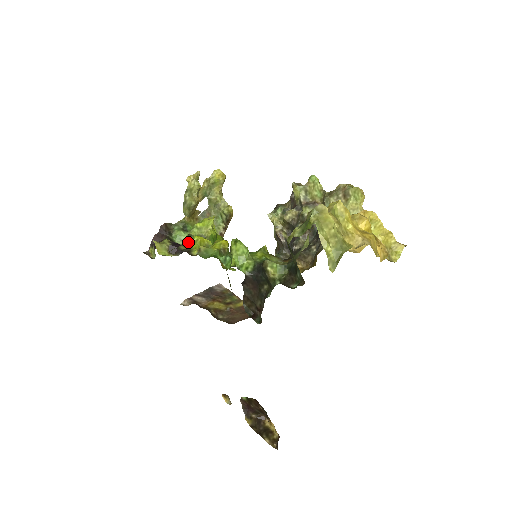
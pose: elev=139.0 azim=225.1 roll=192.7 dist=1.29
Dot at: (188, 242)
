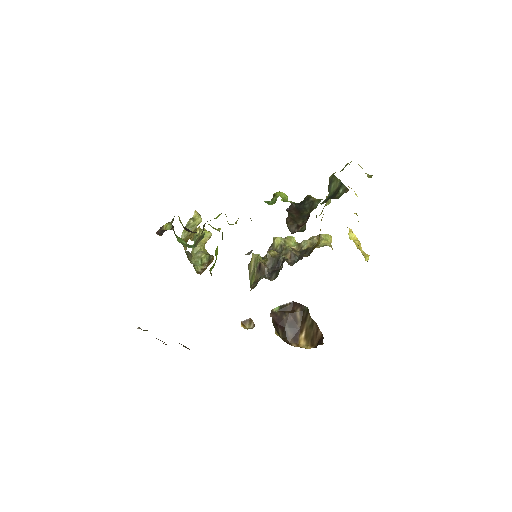
Dot at: occluded
